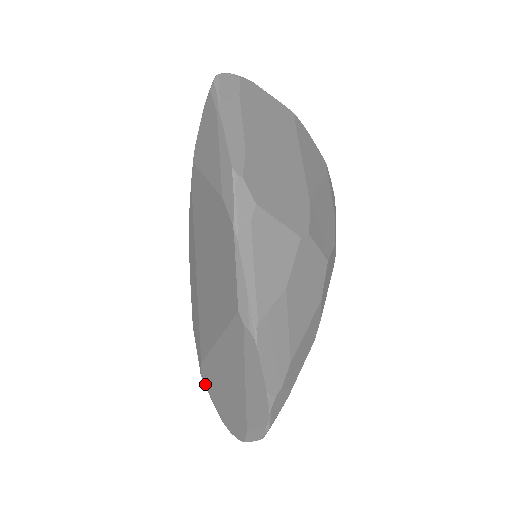
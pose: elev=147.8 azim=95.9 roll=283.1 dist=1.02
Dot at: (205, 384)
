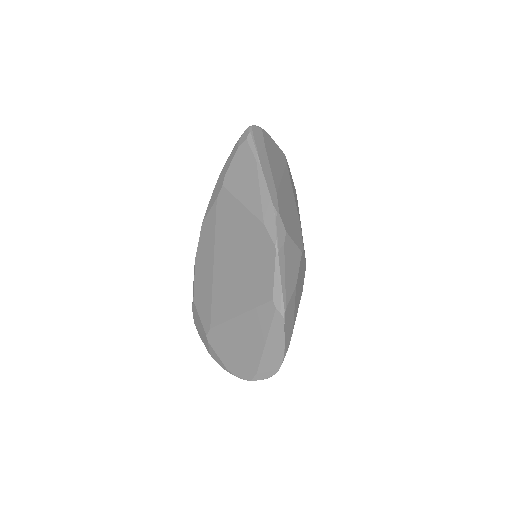
Dot at: (211, 343)
